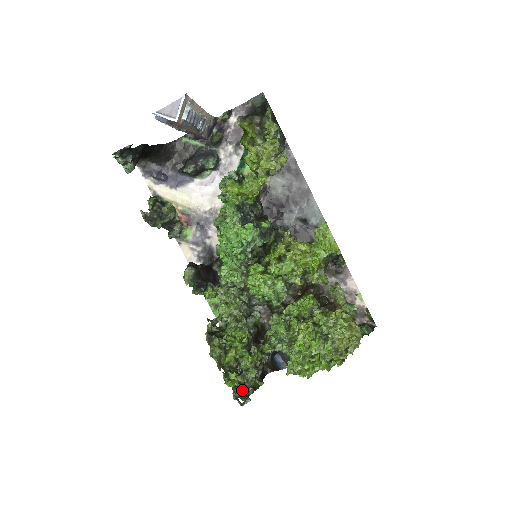
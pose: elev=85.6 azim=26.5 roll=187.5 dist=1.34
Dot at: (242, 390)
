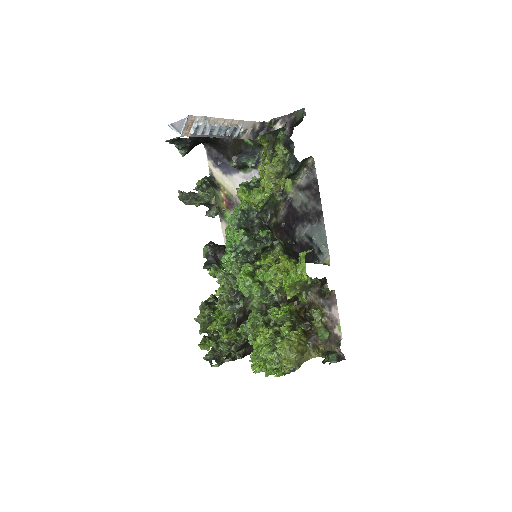
Dot at: (216, 355)
